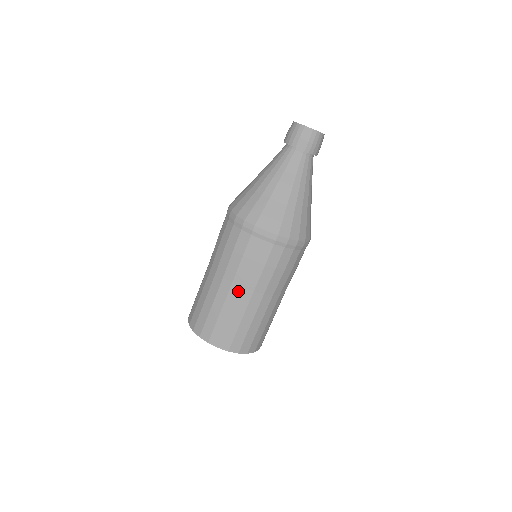
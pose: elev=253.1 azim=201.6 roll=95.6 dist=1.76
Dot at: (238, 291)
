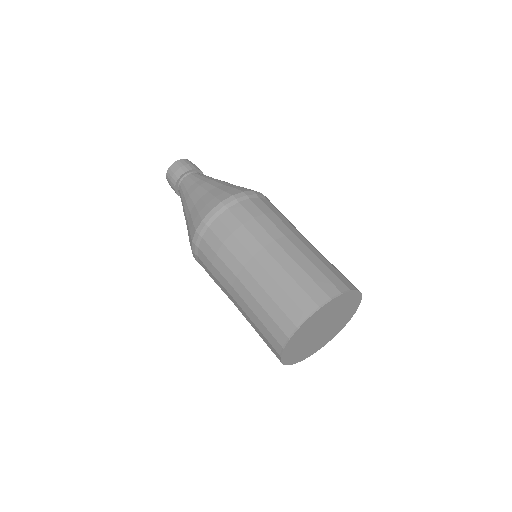
Dot at: (303, 239)
